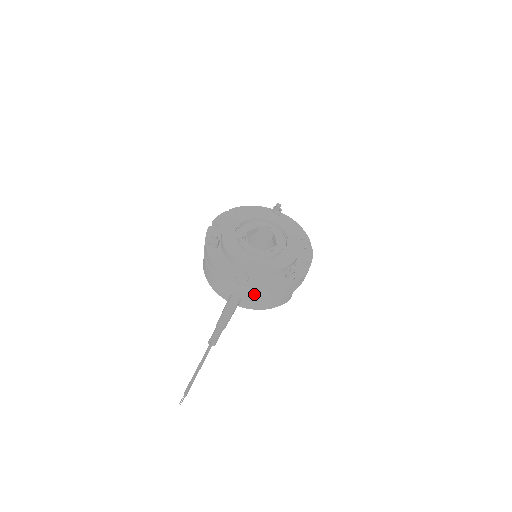
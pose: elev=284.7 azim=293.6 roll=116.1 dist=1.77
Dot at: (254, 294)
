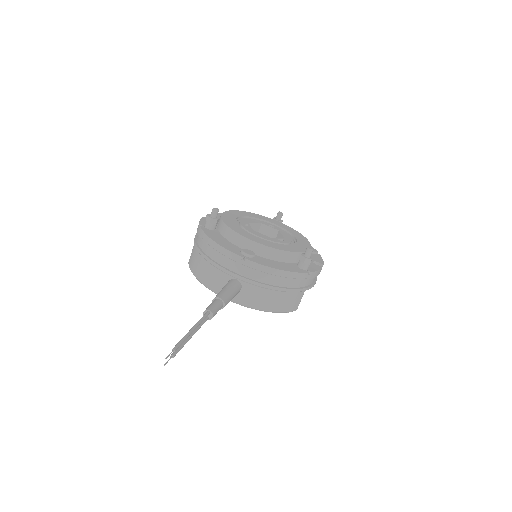
Dot at: (260, 278)
